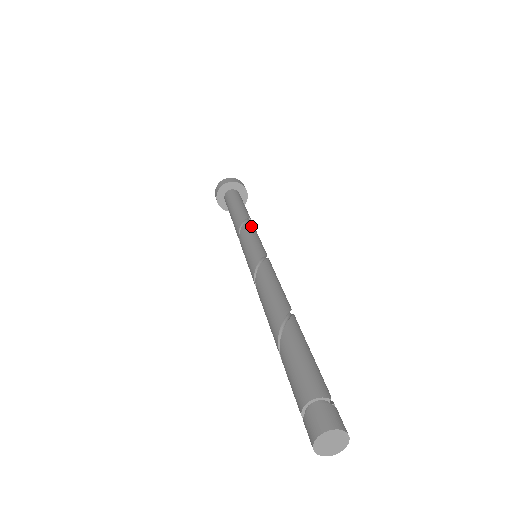
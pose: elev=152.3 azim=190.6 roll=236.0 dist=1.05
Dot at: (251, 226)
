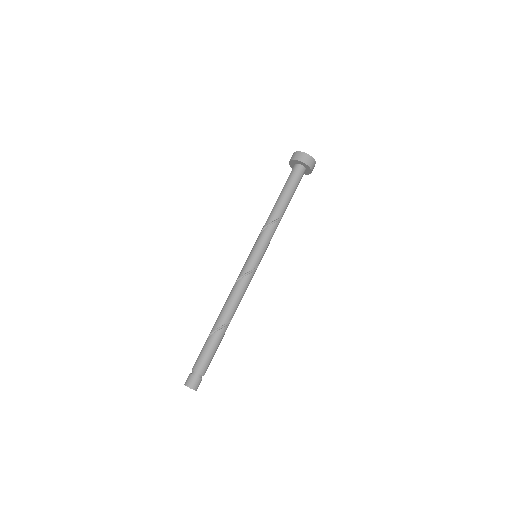
Dot at: (274, 229)
